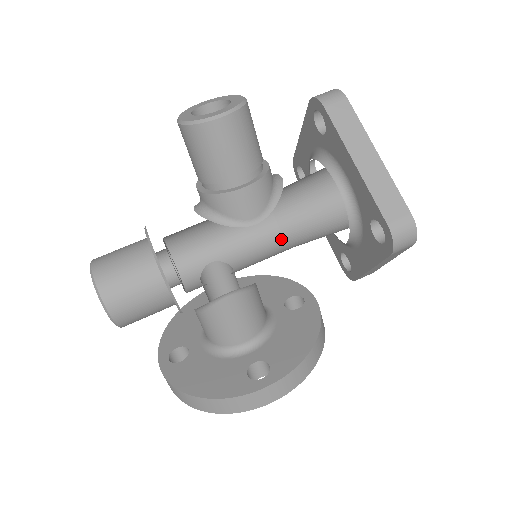
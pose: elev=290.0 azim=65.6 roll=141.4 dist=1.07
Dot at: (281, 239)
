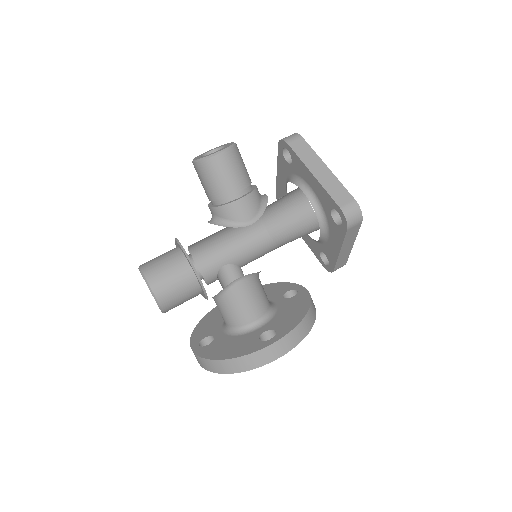
Dot at: (273, 244)
